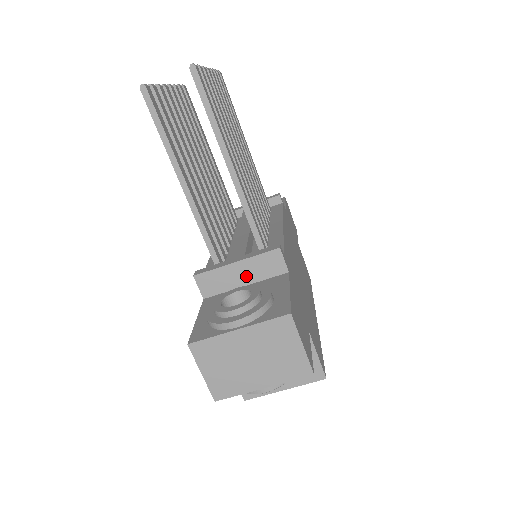
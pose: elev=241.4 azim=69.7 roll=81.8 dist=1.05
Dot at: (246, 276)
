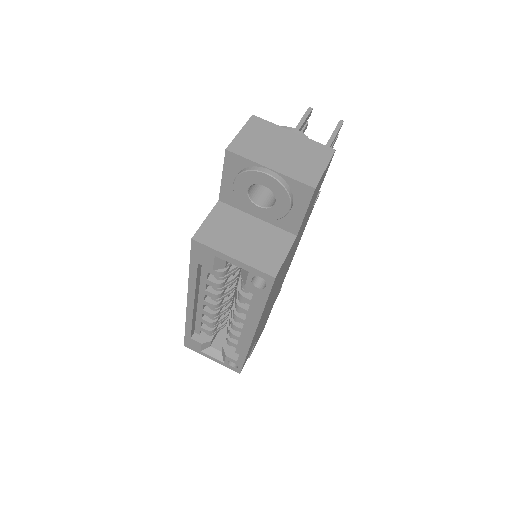
Dot at: occluded
